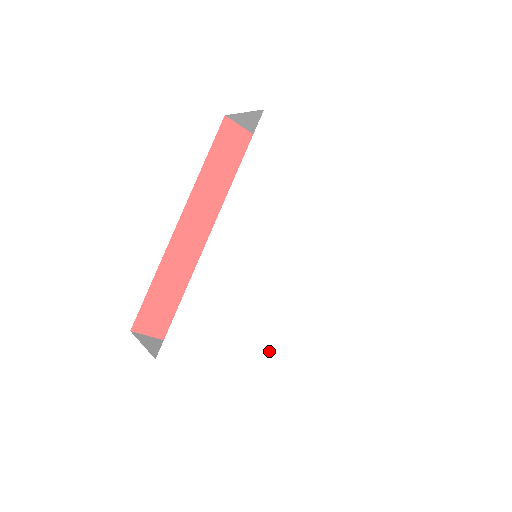
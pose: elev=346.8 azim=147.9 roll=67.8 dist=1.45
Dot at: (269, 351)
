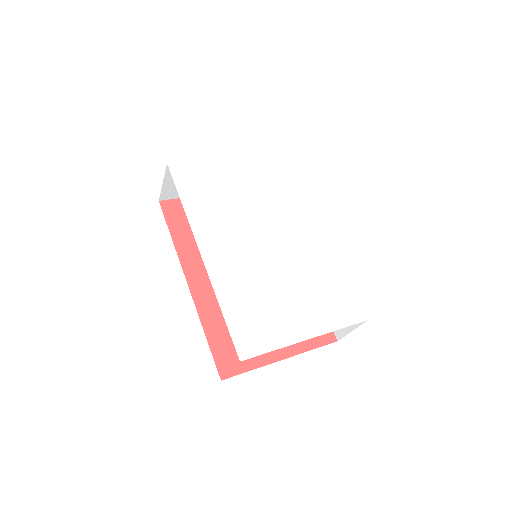
Dot at: (323, 300)
